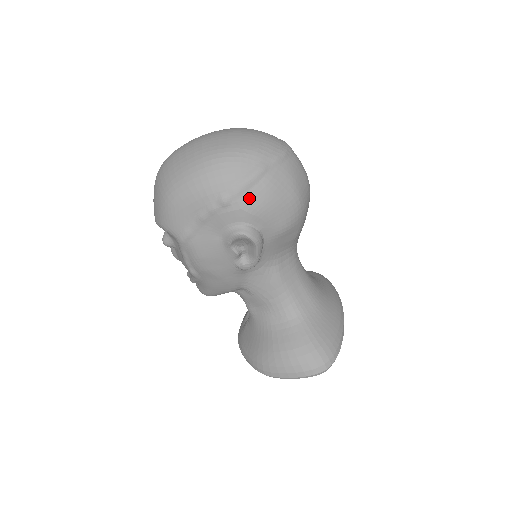
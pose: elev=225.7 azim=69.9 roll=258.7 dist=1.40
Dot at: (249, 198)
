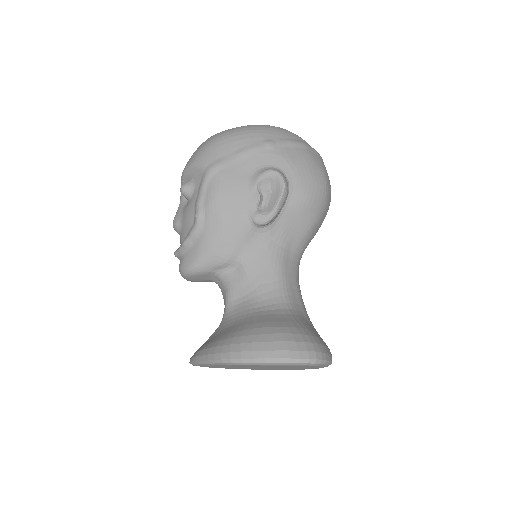
Dot at: (290, 152)
